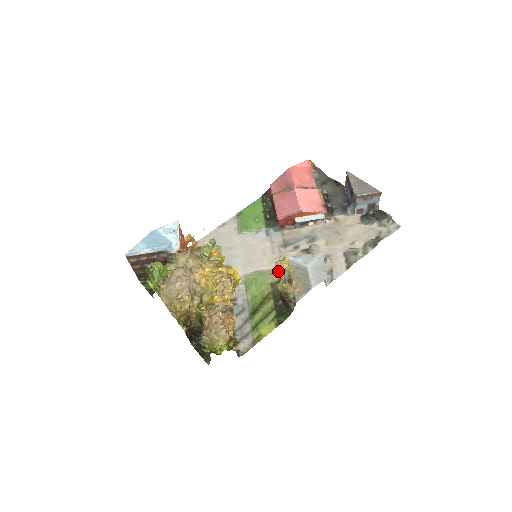
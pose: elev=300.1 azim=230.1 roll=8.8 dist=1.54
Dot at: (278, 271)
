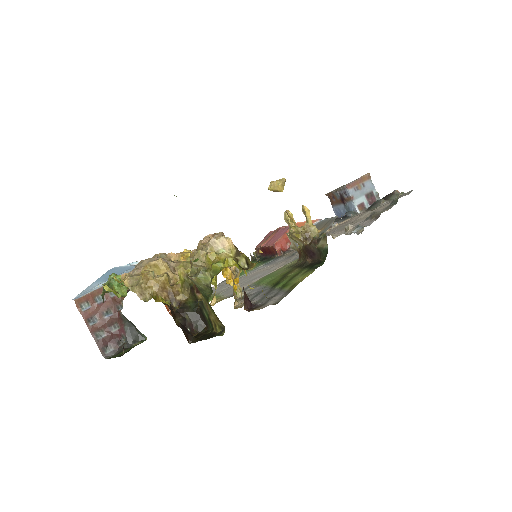
Dot at: (293, 261)
